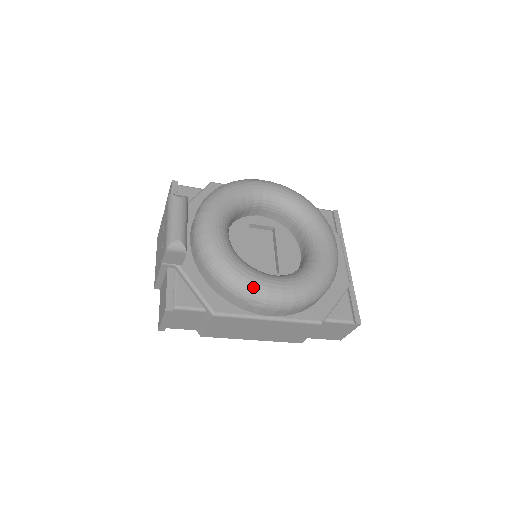
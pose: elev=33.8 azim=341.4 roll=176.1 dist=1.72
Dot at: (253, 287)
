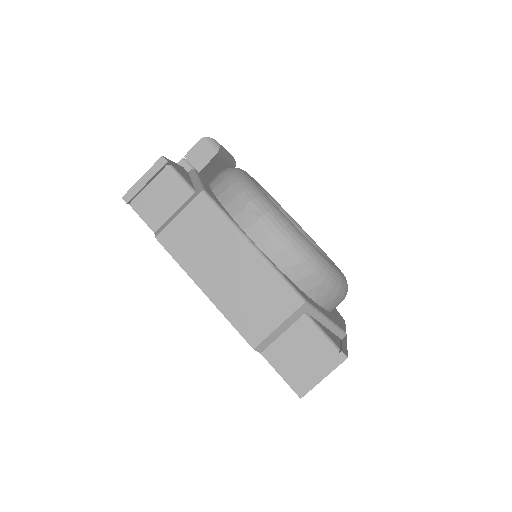
Dot at: (262, 195)
